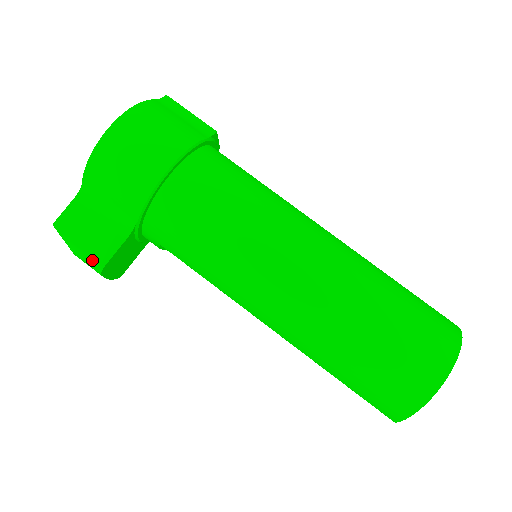
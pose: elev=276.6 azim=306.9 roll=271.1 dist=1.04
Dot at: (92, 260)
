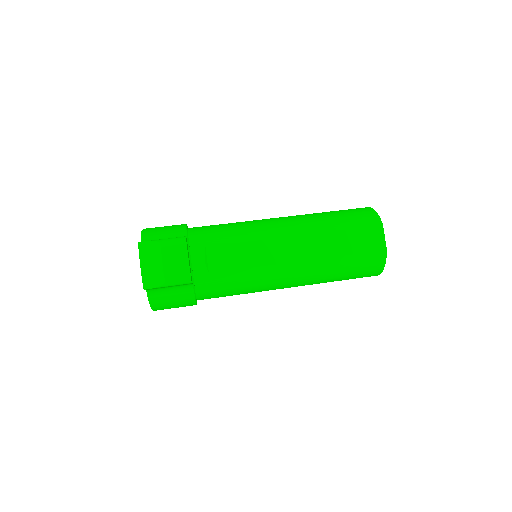
Dot at: (176, 238)
